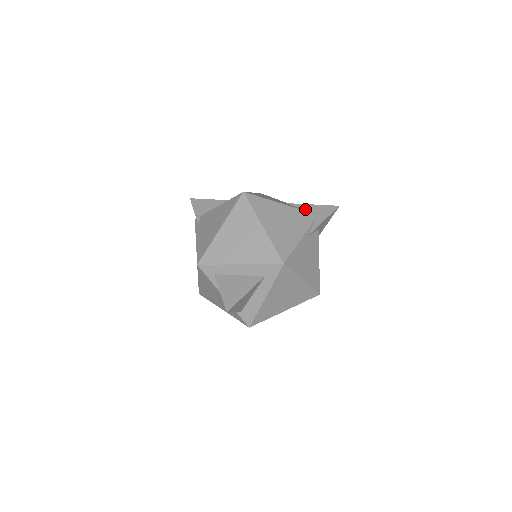
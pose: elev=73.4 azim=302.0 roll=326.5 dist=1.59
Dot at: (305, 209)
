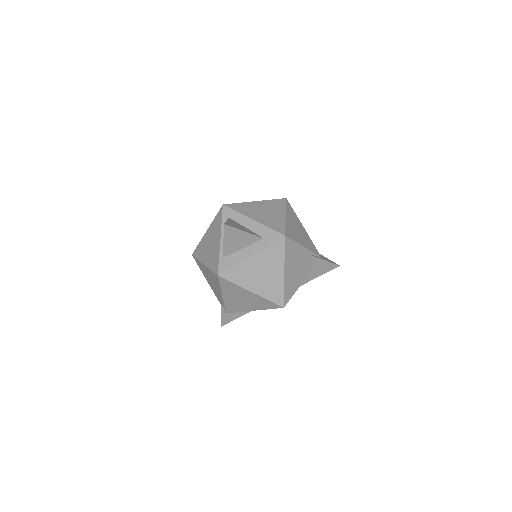
Dot at: occluded
